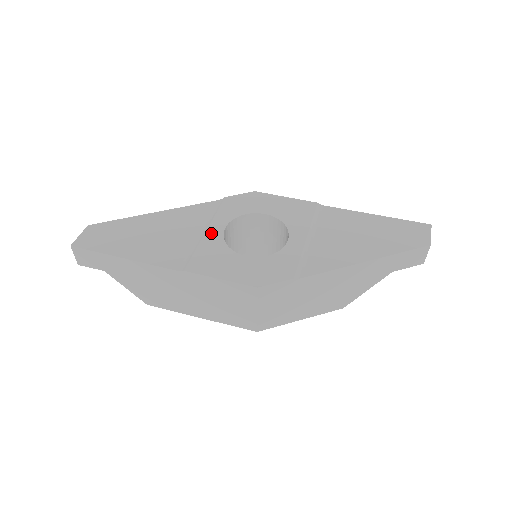
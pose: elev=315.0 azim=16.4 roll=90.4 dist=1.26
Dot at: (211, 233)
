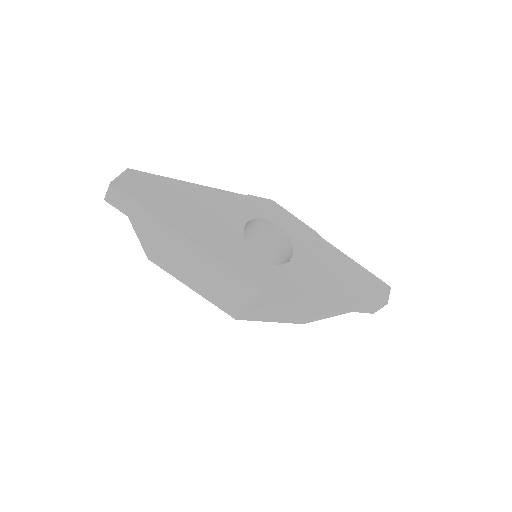
Dot at: (234, 224)
